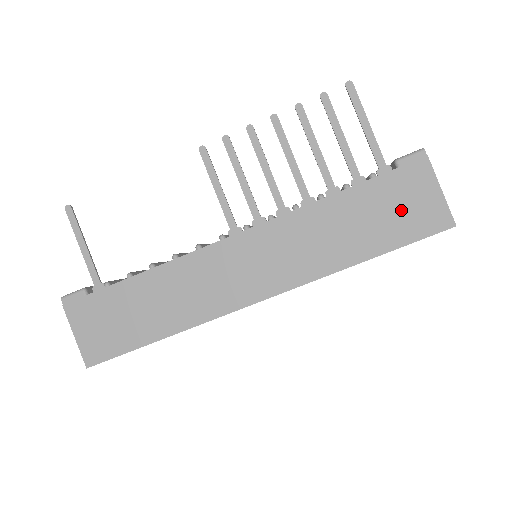
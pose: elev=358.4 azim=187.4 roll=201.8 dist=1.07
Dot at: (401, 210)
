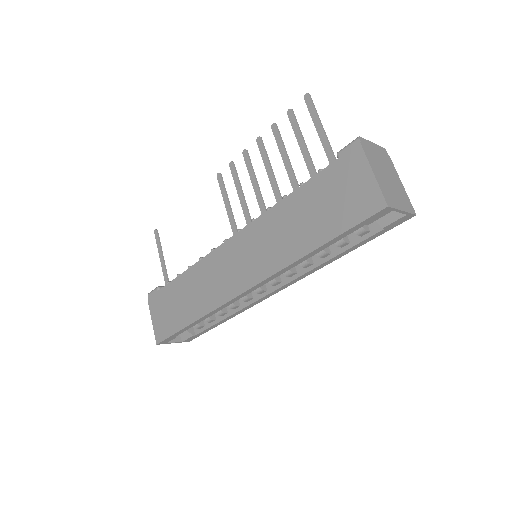
Dot at: (340, 198)
